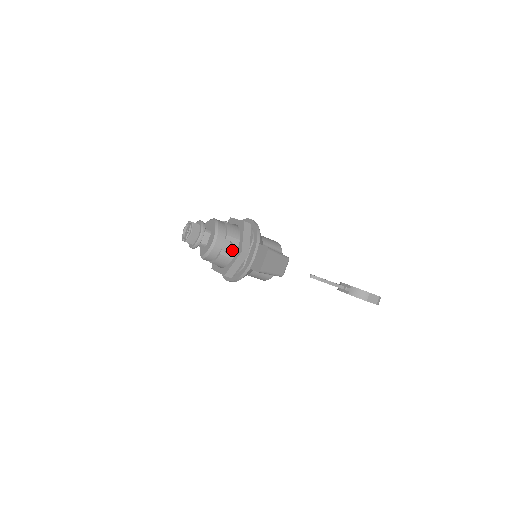
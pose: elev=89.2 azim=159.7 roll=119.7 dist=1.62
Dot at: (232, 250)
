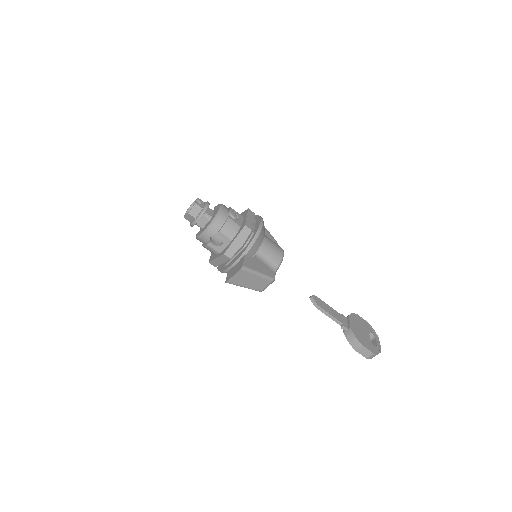
Dot at: (221, 246)
